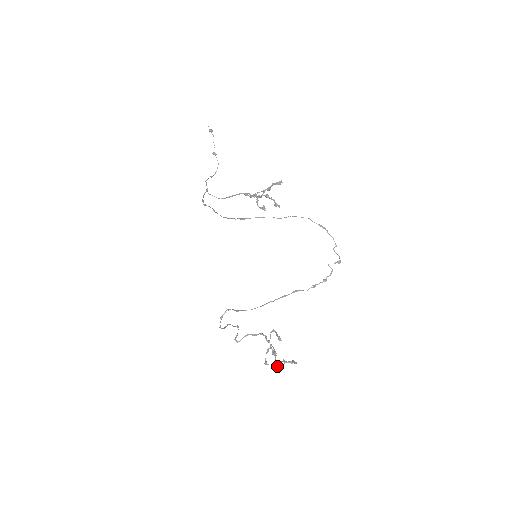
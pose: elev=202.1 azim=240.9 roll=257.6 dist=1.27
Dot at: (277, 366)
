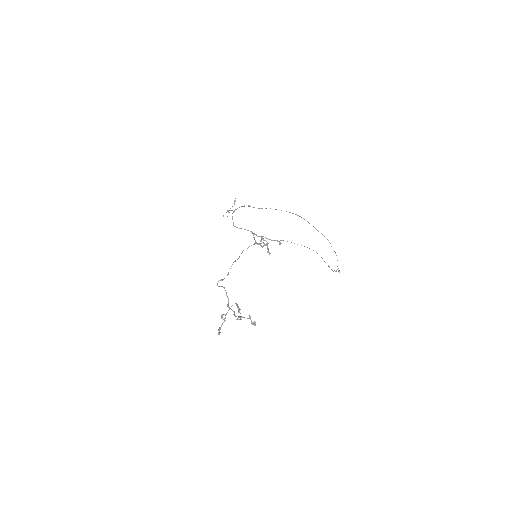
Dot at: occluded
